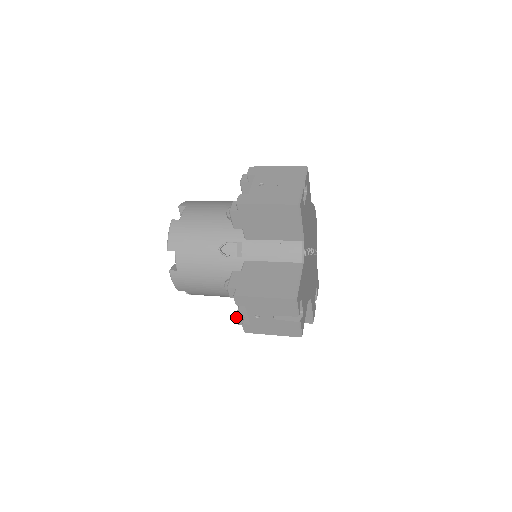
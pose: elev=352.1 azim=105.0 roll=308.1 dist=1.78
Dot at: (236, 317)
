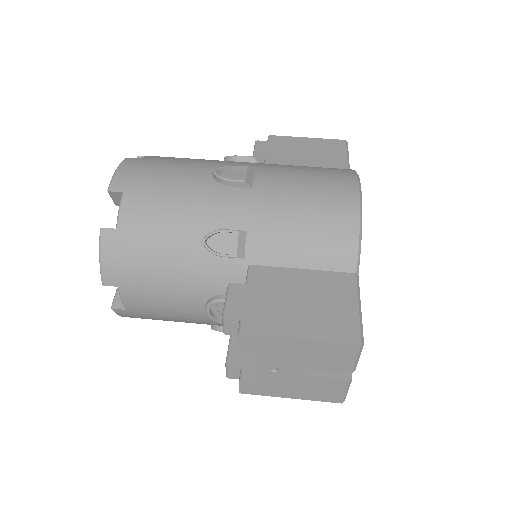
Dot at: occluded
